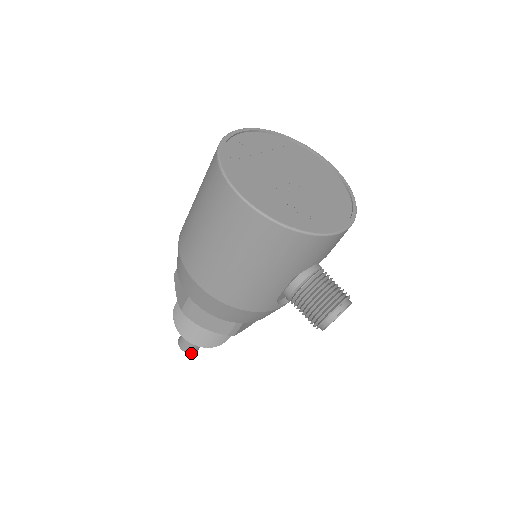
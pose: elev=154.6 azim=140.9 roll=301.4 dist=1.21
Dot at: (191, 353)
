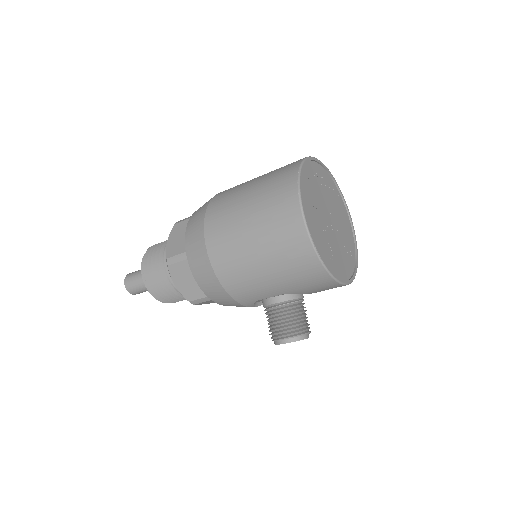
Dot at: (130, 293)
